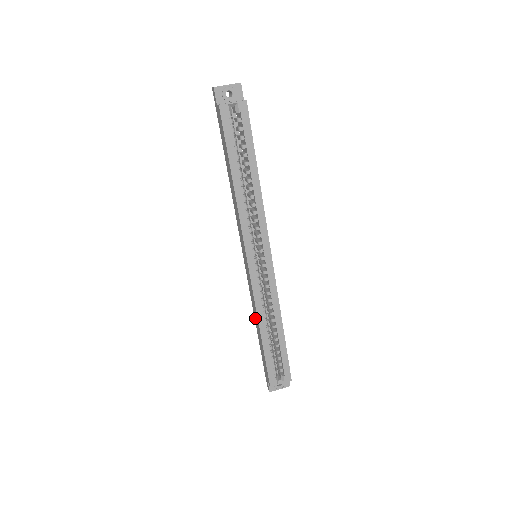
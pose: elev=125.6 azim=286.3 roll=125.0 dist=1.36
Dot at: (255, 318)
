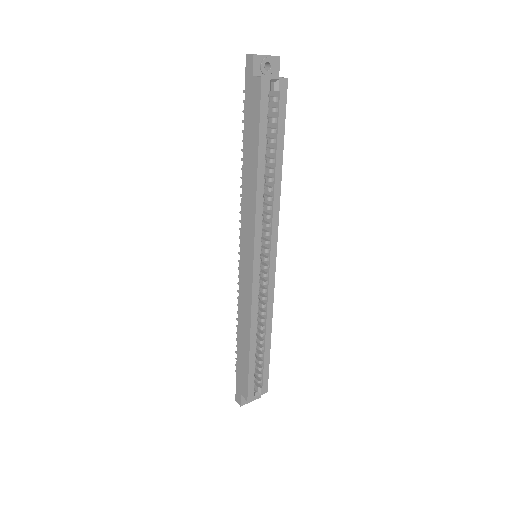
Dot at: (241, 325)
